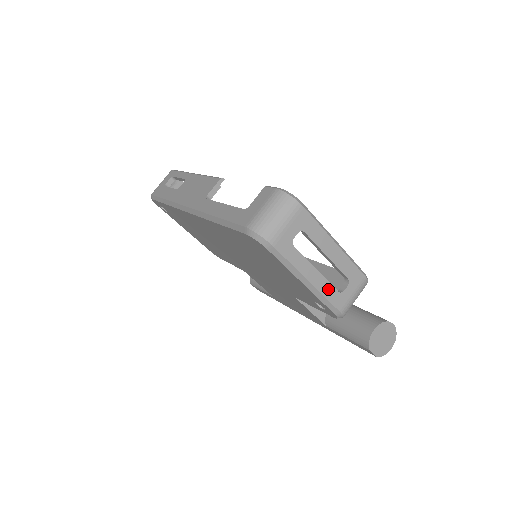
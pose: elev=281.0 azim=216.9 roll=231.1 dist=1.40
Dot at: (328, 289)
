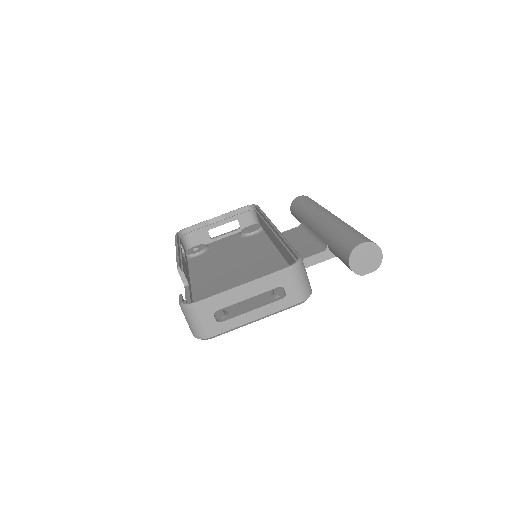
Dot at: (274, 307)
